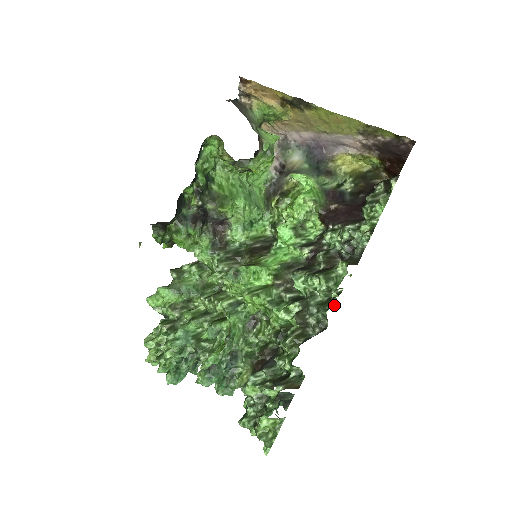
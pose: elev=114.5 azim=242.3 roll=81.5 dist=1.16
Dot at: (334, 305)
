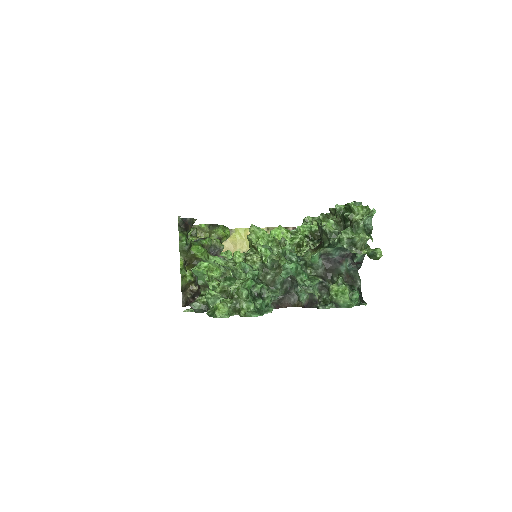
Dot at: occluded
